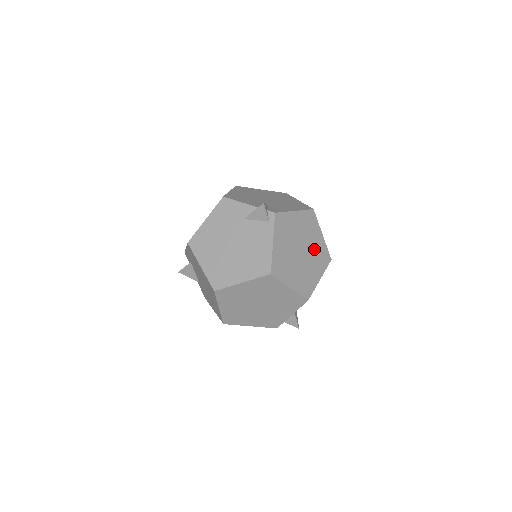
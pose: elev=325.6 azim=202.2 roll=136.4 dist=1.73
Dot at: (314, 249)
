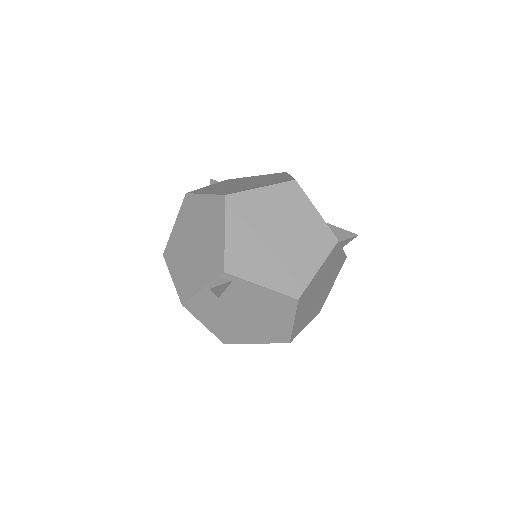
Dot at: (278, 210)
